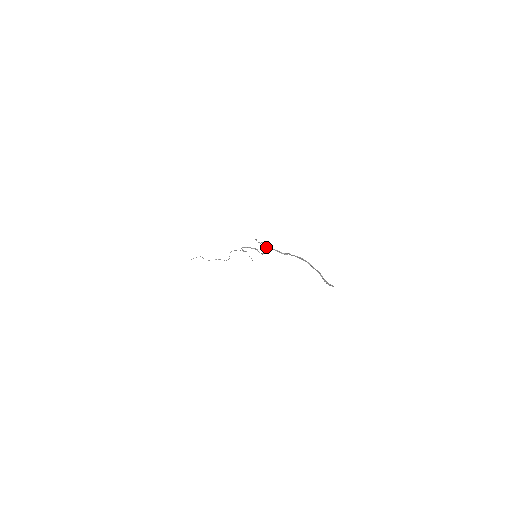
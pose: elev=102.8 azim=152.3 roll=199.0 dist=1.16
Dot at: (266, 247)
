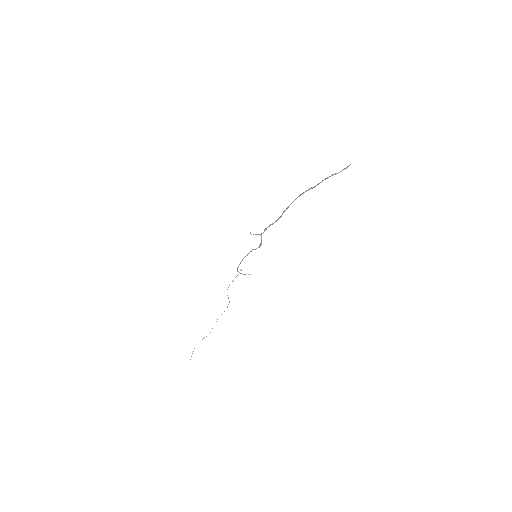
Dot at: (260, 234)
